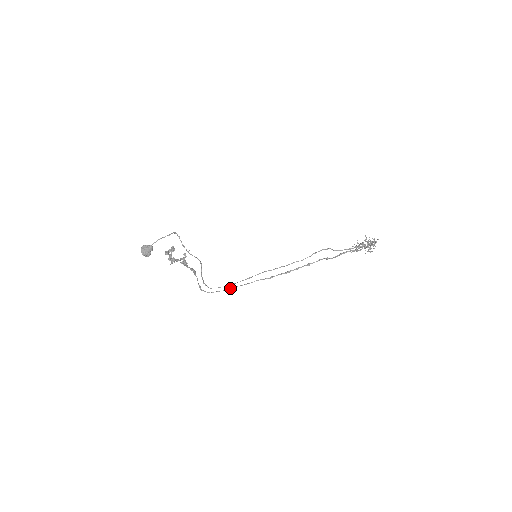
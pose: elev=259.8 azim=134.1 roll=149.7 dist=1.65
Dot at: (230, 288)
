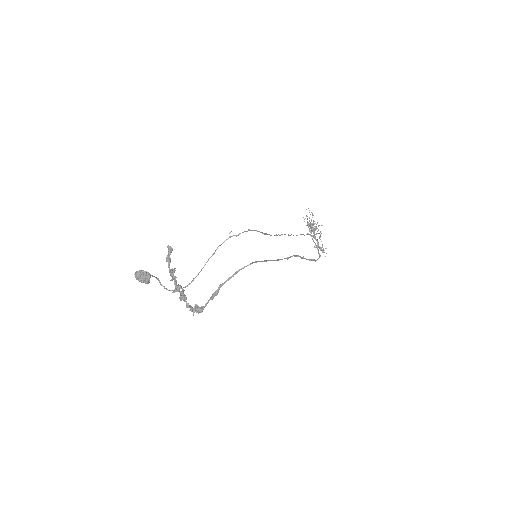
Dot at: (264, 260)
